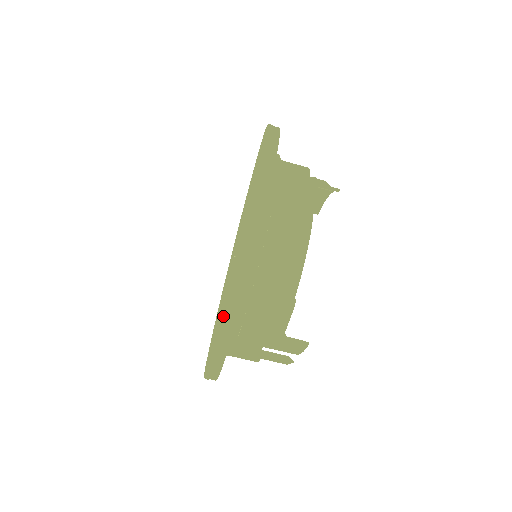
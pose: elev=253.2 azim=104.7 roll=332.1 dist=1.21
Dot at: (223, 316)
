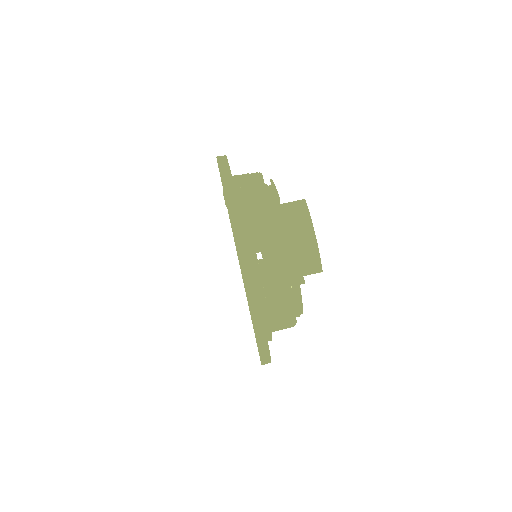
Dot at: (217, 160)
